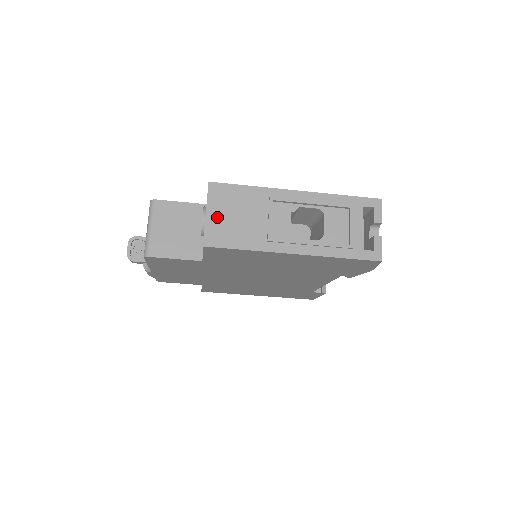
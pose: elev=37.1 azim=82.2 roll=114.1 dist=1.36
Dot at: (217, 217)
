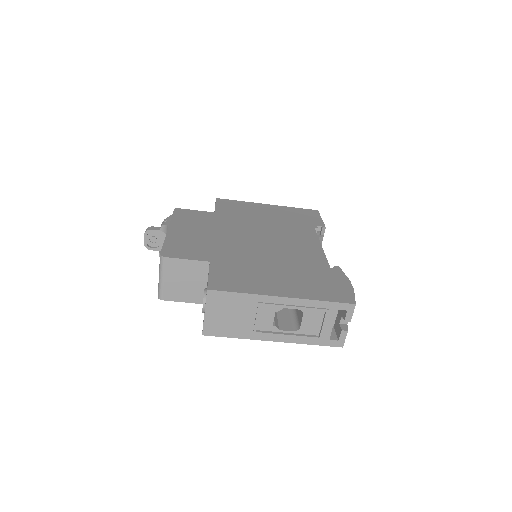
Dot at: (214, 316)
